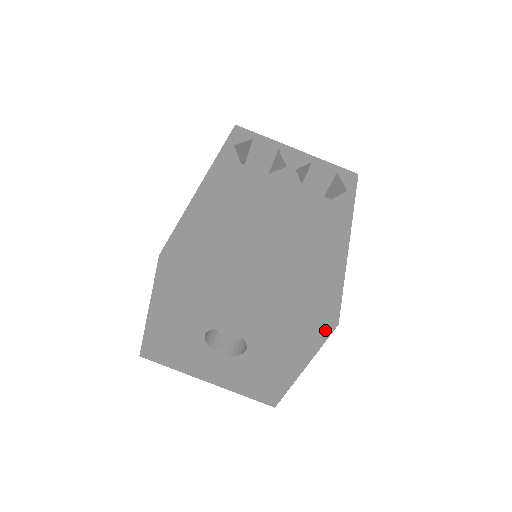
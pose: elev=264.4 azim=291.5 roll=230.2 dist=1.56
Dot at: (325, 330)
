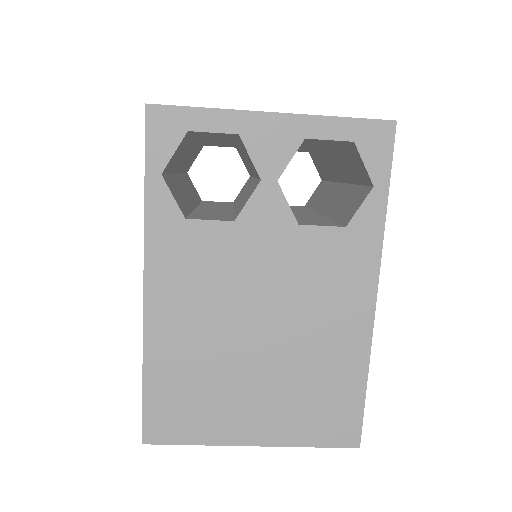
Dot at: occluded
